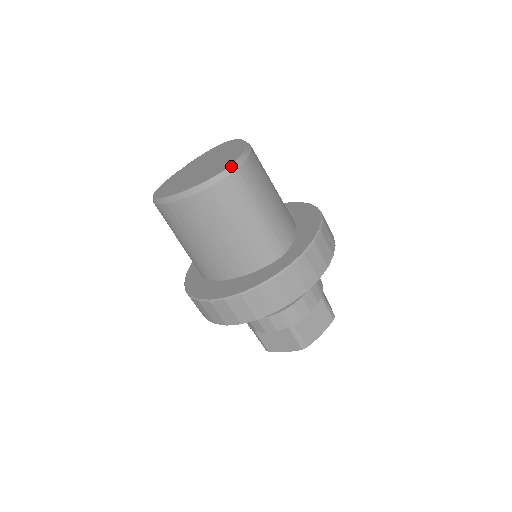
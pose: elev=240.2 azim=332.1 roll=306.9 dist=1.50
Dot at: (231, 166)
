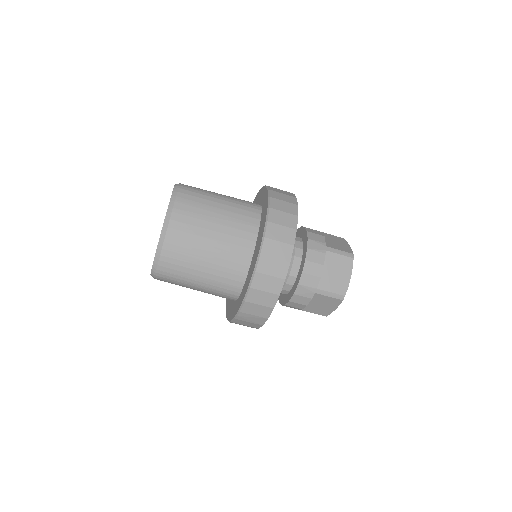
Dot at: (151, 271)
